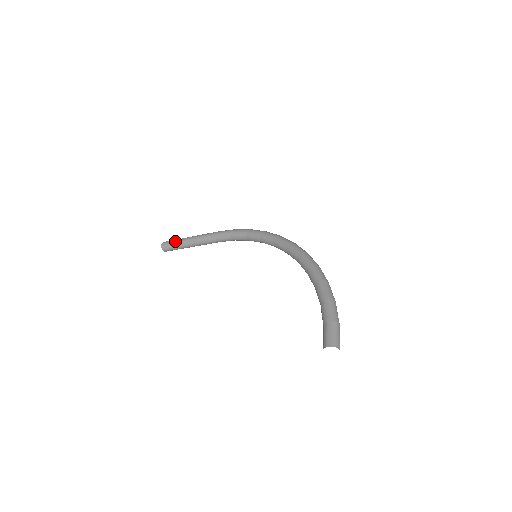
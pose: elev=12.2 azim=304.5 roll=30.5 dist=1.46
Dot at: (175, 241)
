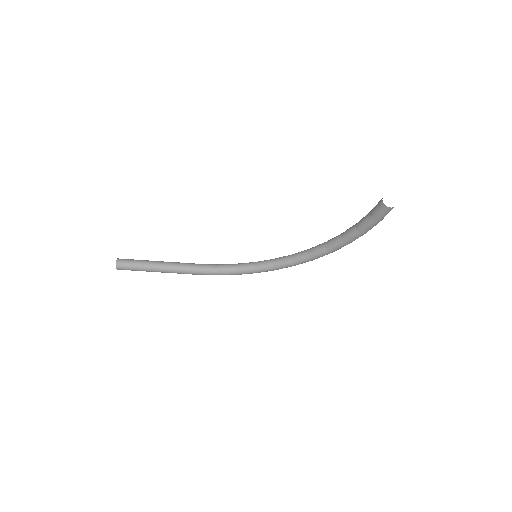
Dot at: (140, 260)
